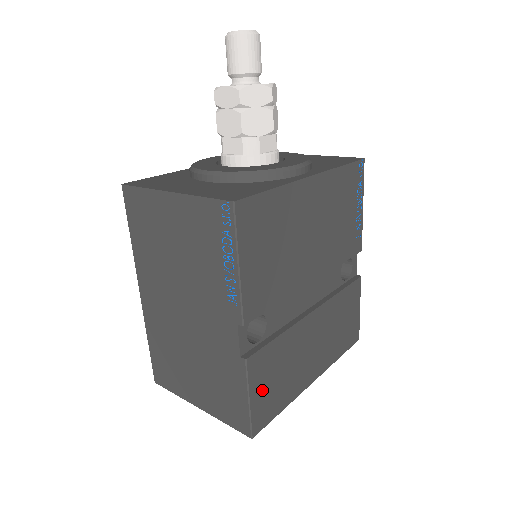
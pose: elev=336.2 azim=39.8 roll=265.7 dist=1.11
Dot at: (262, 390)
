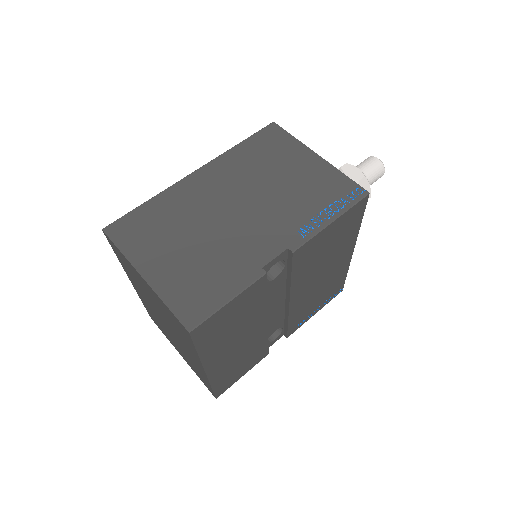
Dot at: (230, 311)
